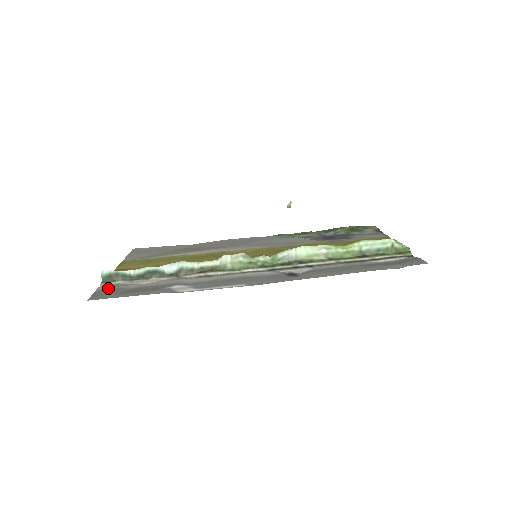
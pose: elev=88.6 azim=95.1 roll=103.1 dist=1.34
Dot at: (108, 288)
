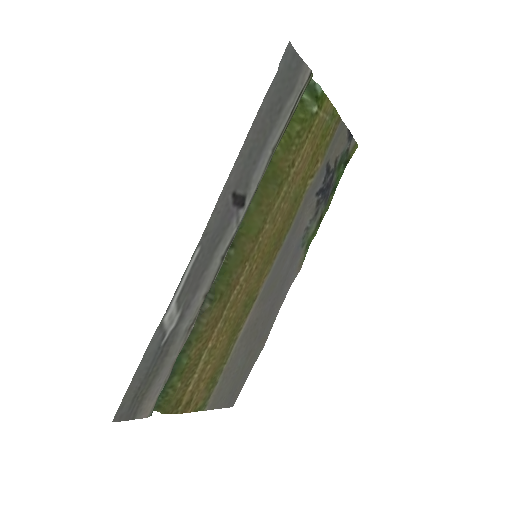
Dot at: (142, 405)
